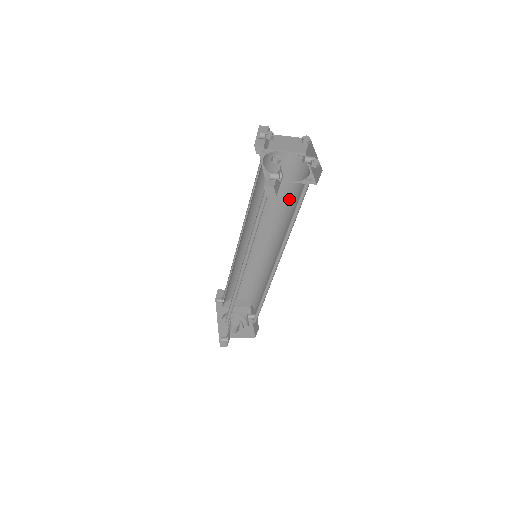
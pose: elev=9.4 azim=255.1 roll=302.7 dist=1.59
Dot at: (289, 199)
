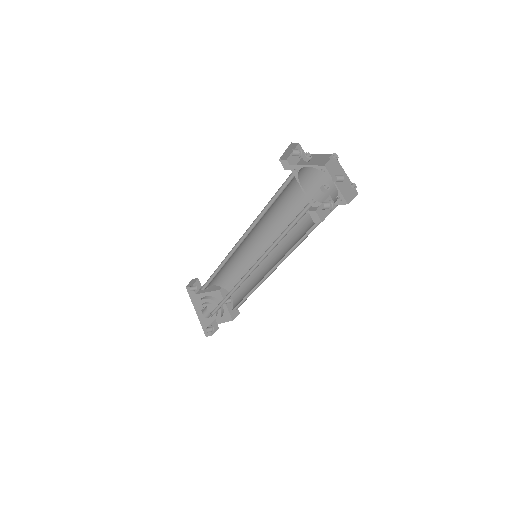
Dot at: (300, 206)
